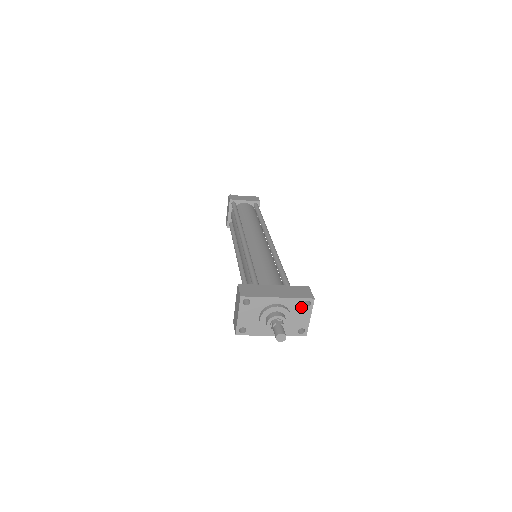
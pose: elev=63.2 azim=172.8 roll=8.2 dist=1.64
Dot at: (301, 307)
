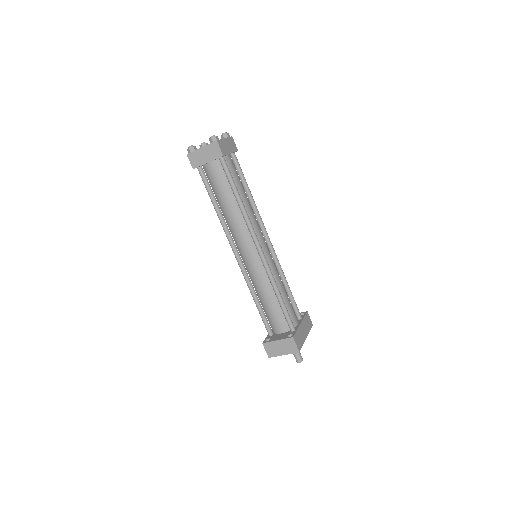
Dot at: occluded
